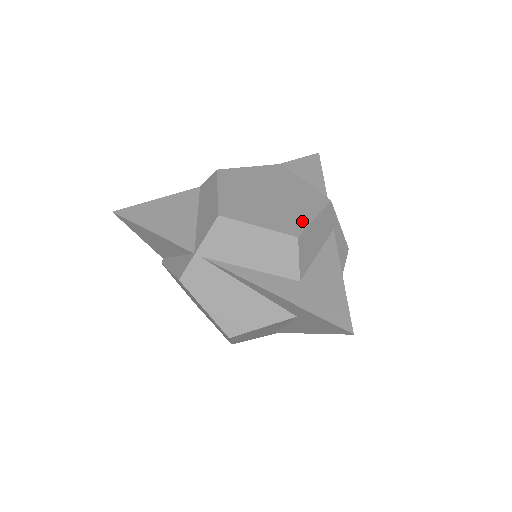
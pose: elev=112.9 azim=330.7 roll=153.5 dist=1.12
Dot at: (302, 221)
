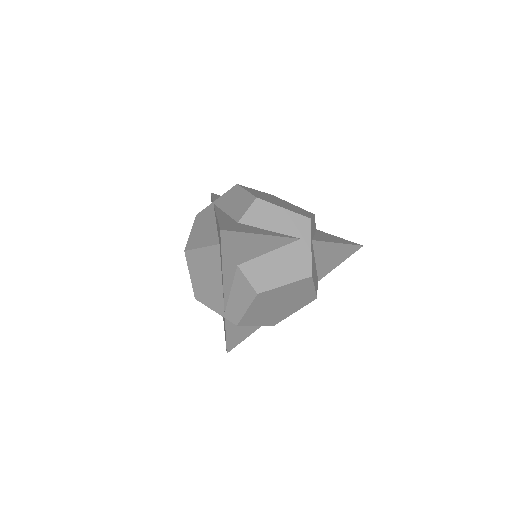
Dot at: (273, 203)
